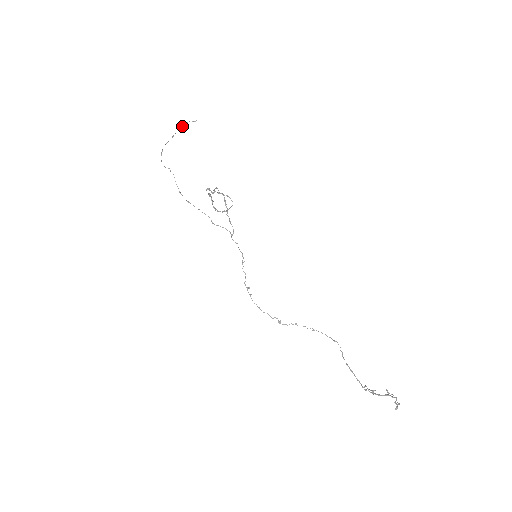
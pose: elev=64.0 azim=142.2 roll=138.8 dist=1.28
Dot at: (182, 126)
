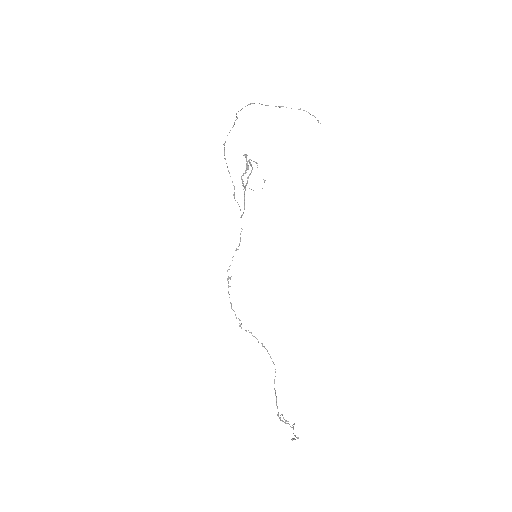
Dot at: occluded
